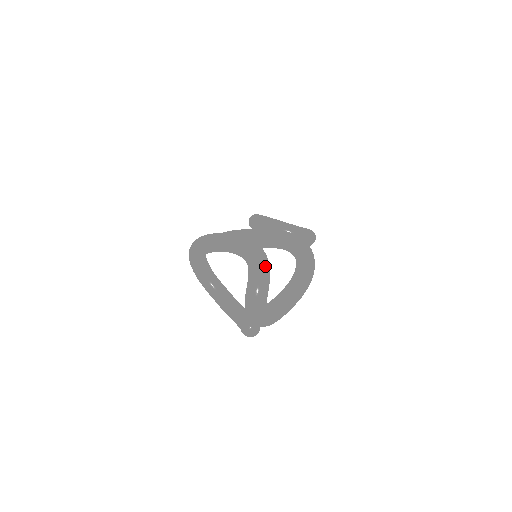
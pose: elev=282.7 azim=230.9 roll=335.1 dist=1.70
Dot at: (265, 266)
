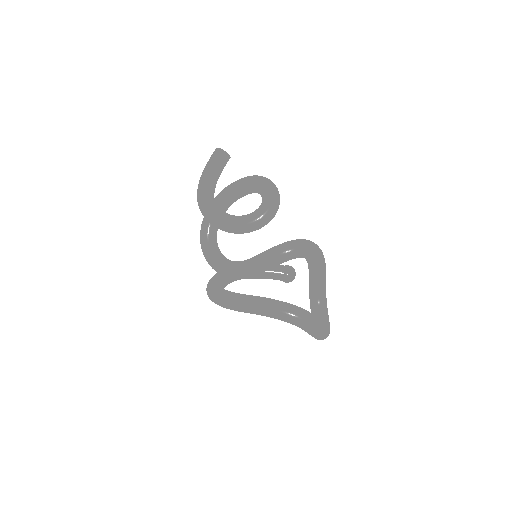
Dot at: (316, 326)
